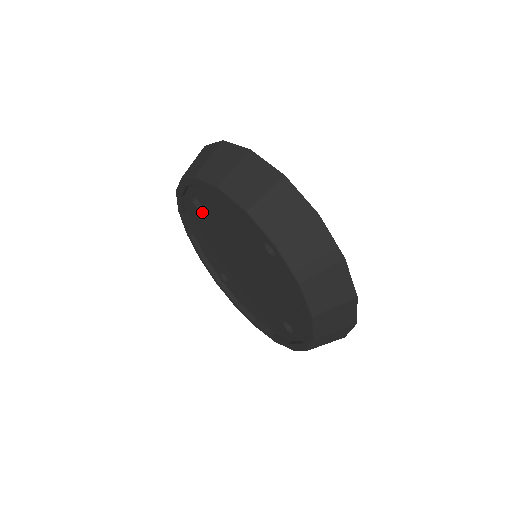
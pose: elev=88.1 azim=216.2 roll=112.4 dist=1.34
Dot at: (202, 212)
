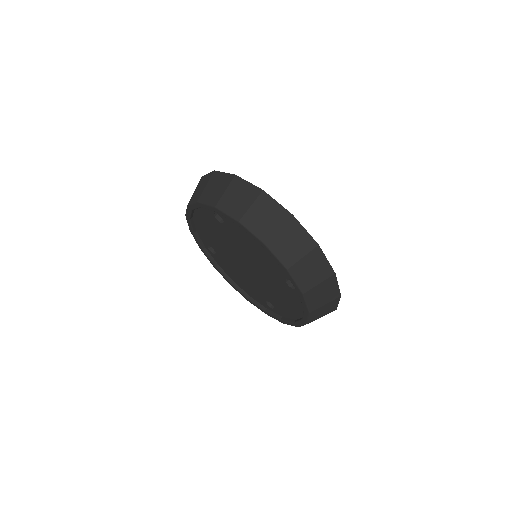
Dot at: (221, 224)
